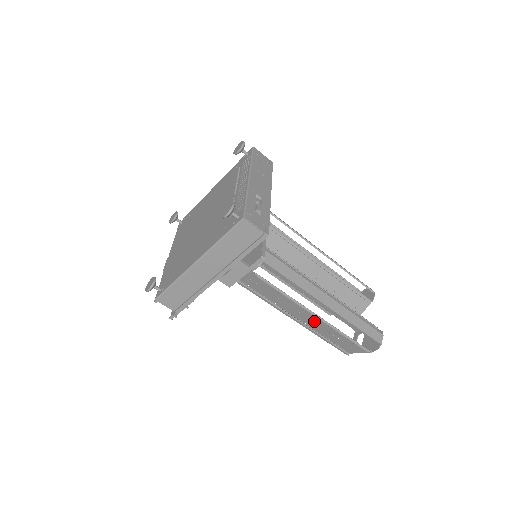
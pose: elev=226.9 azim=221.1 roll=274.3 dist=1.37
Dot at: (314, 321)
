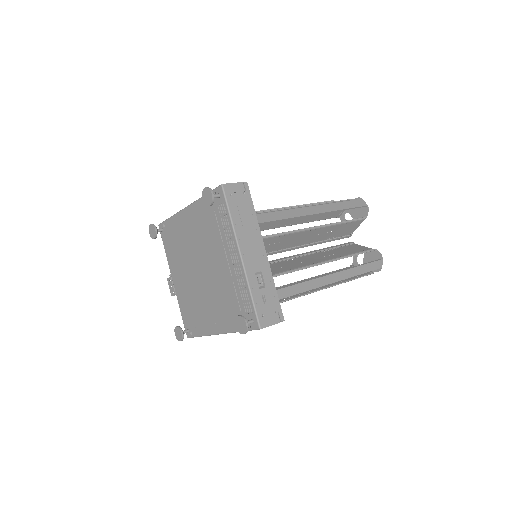
Dot at: occluded
